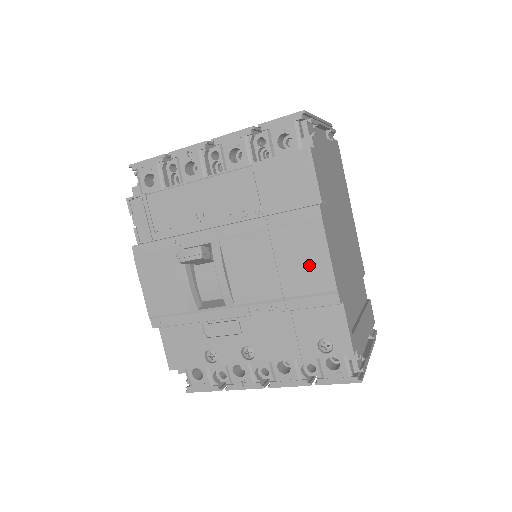
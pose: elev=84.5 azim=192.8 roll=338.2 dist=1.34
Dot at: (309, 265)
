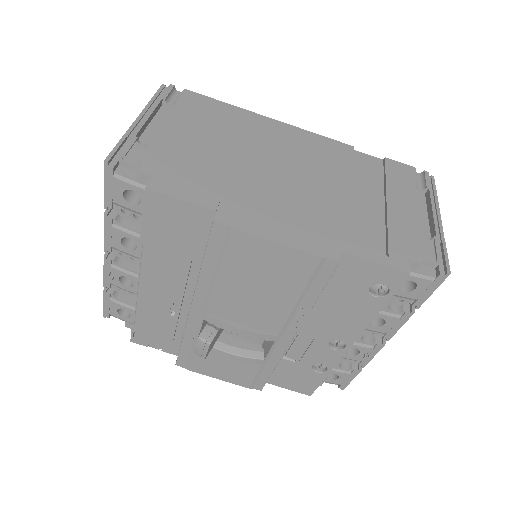
Dot at: (276, 265)
